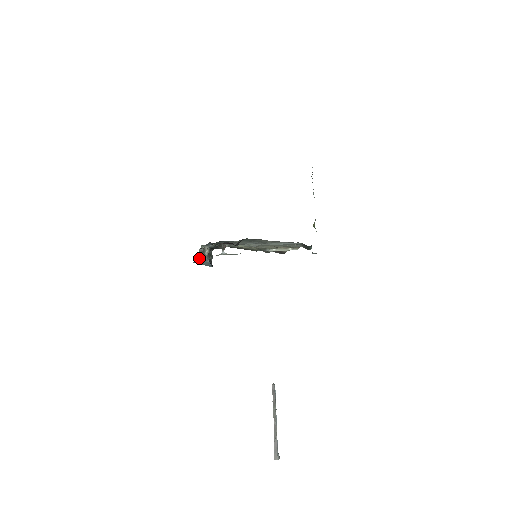
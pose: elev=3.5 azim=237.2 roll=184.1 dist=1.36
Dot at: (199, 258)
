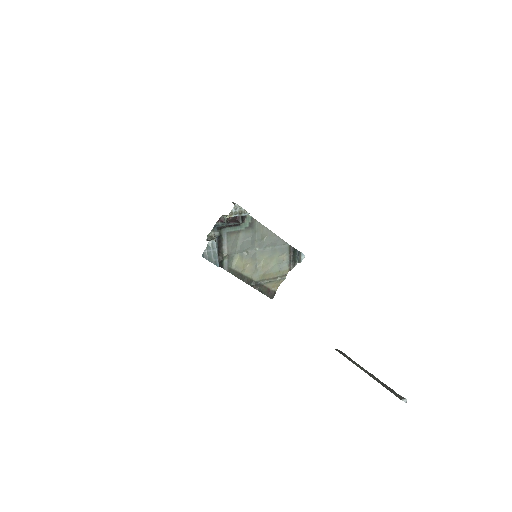
Dot at: (208, 246)
